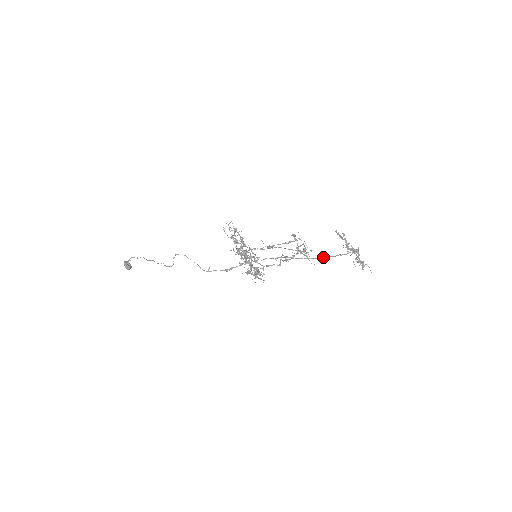
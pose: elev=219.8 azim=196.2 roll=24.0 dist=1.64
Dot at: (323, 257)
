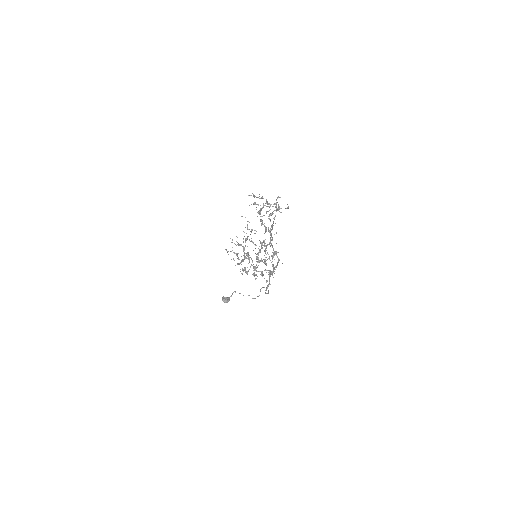
Dot at: (270, 229)
